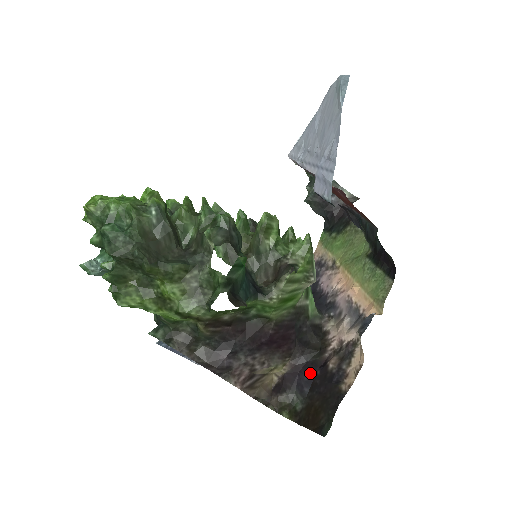
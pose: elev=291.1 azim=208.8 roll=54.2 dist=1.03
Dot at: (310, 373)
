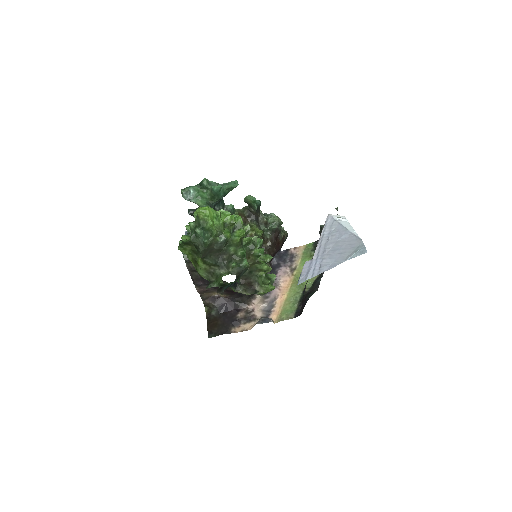
Dot at: (230, 308)
